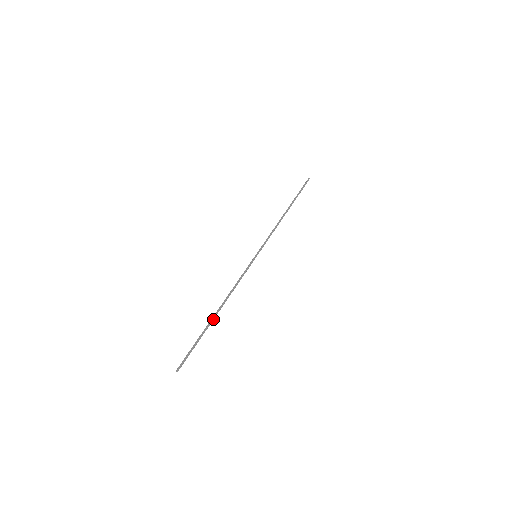
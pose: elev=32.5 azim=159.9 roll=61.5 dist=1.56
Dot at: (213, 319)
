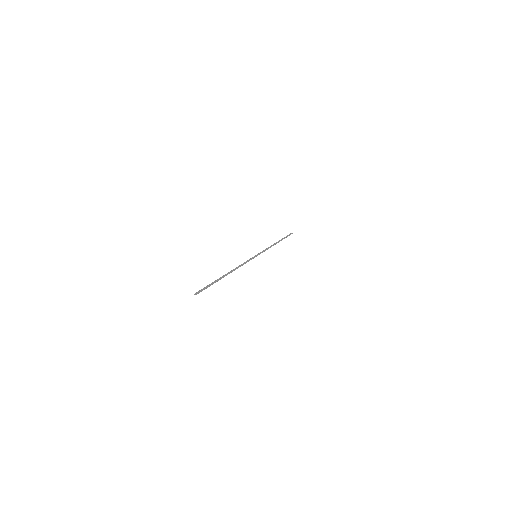
Dot at: (224, 276)
